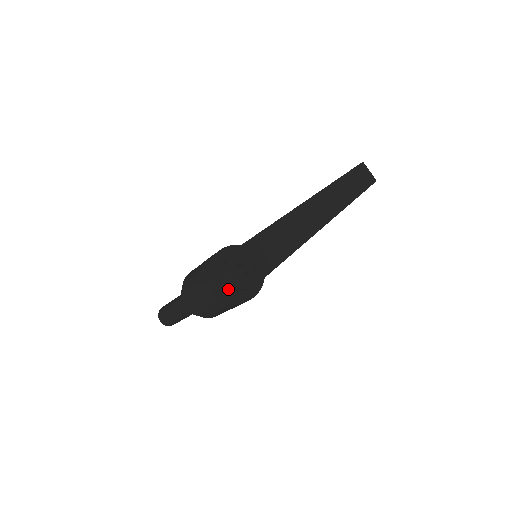
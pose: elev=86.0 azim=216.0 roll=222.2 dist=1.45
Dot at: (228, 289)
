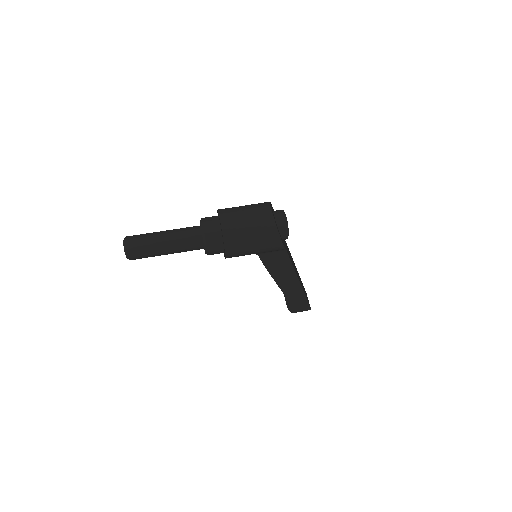
Dot at: (276, 222)
